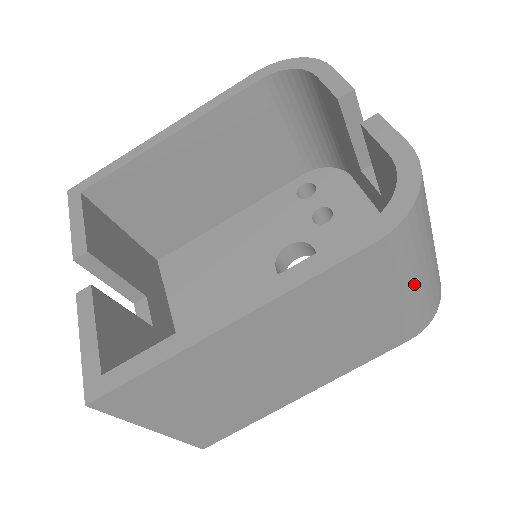
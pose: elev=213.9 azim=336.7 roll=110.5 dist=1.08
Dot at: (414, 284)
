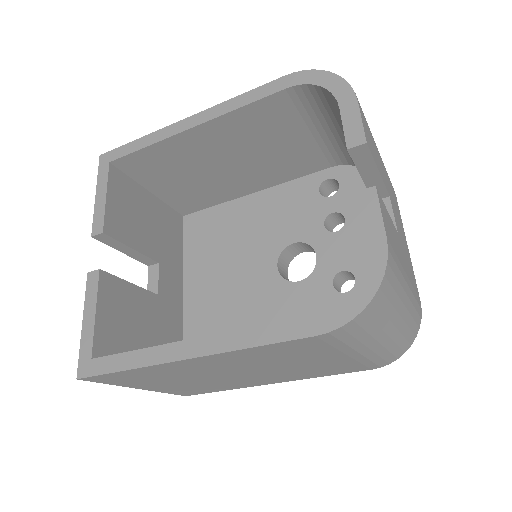
Dot at: (369, 348)
